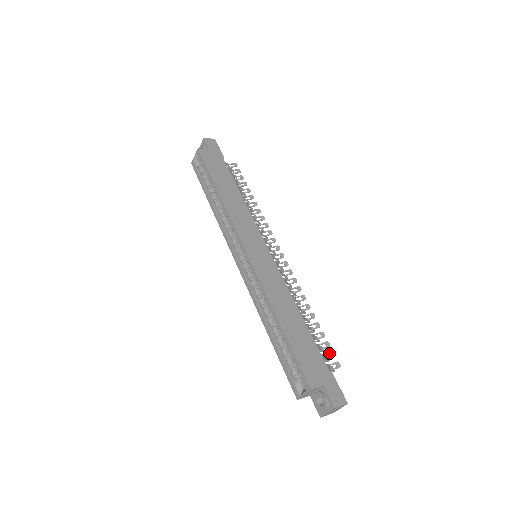
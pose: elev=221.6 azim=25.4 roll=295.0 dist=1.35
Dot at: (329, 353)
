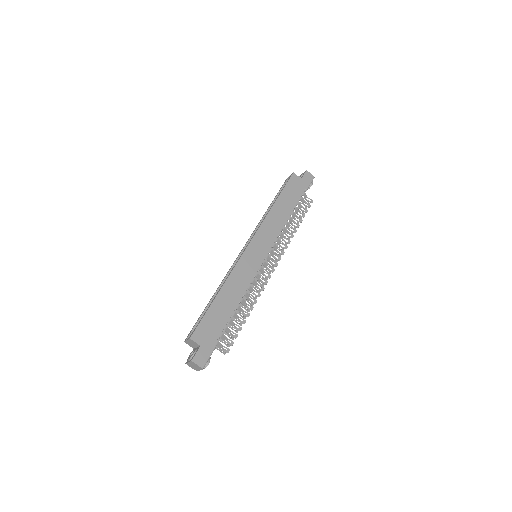
Dot at: (231, 340)
